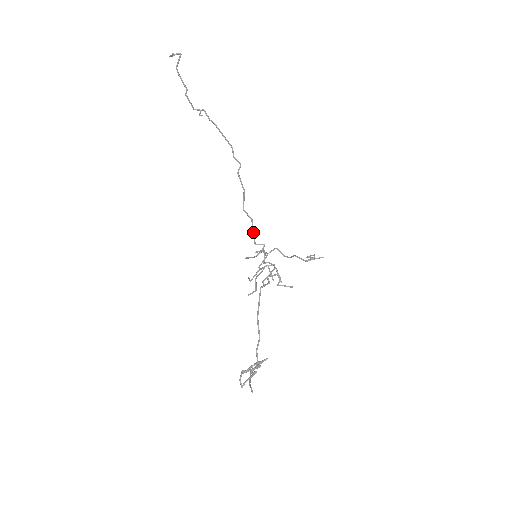
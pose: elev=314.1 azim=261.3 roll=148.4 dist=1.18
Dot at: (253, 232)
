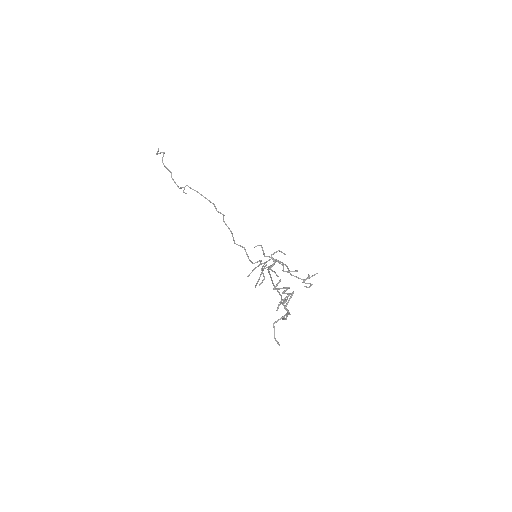
Dot at: (248, 257)
